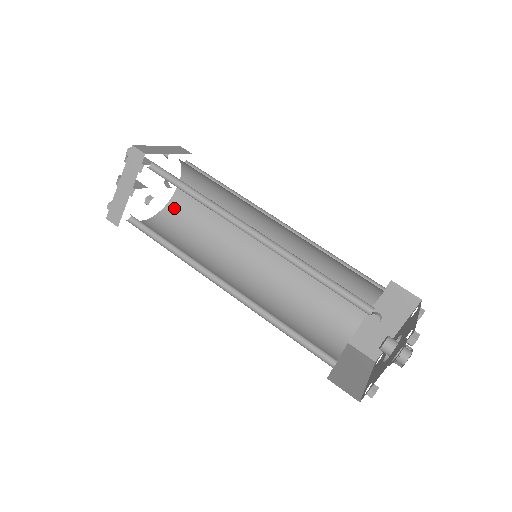
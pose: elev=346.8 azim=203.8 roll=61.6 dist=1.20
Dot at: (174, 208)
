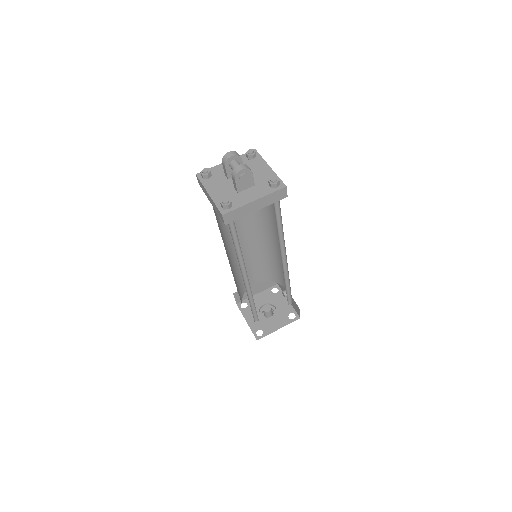
Dot at: occluded
